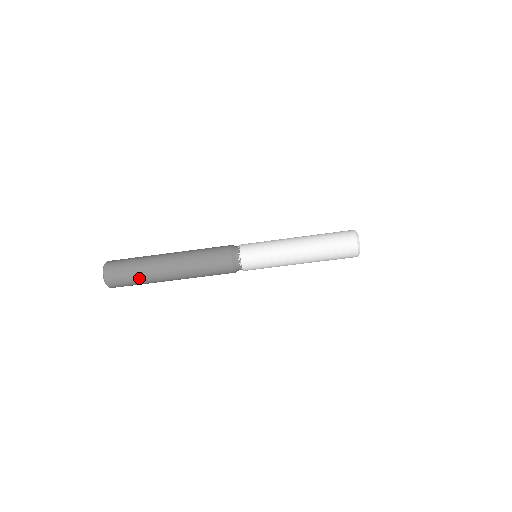
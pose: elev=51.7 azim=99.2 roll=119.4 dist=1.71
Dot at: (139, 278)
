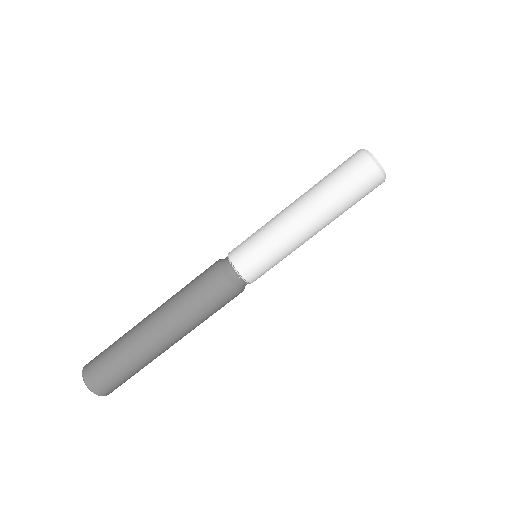
Dot at: (135, 368)
